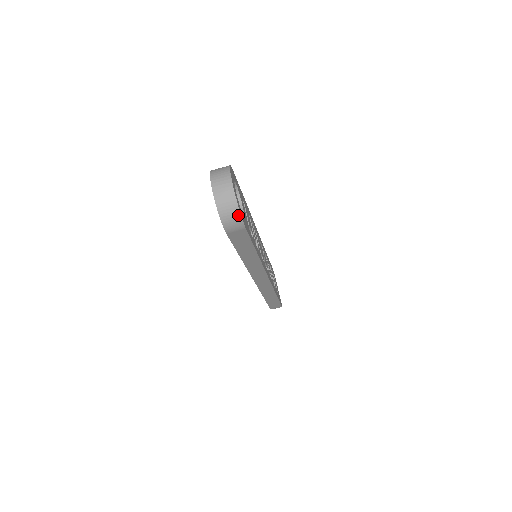
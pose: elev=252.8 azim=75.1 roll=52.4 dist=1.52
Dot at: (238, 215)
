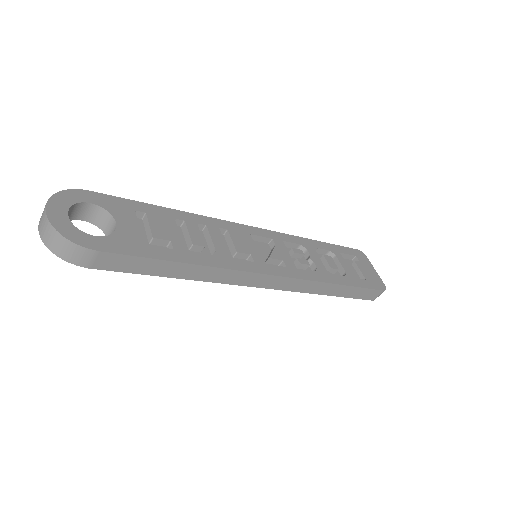
Dot at: (69, 243)
